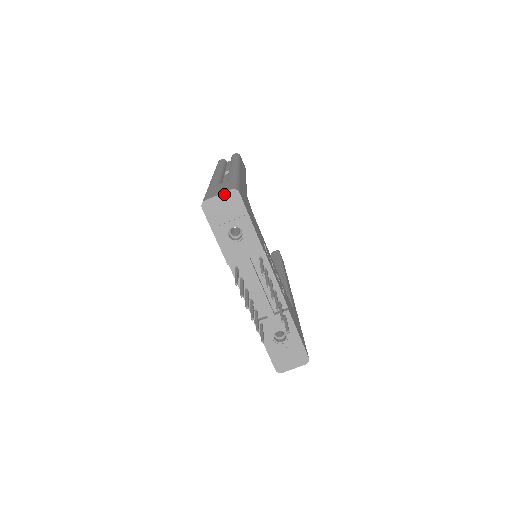
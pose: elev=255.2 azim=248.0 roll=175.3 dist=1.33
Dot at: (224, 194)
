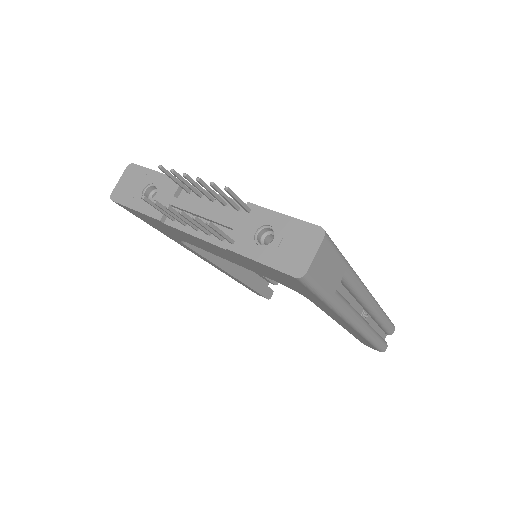
Dot at: (123, 176)
